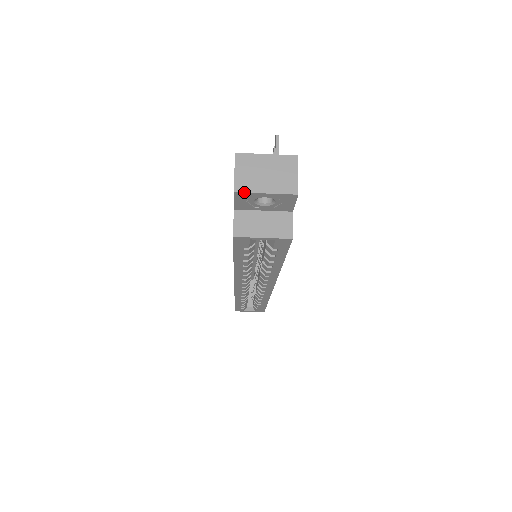
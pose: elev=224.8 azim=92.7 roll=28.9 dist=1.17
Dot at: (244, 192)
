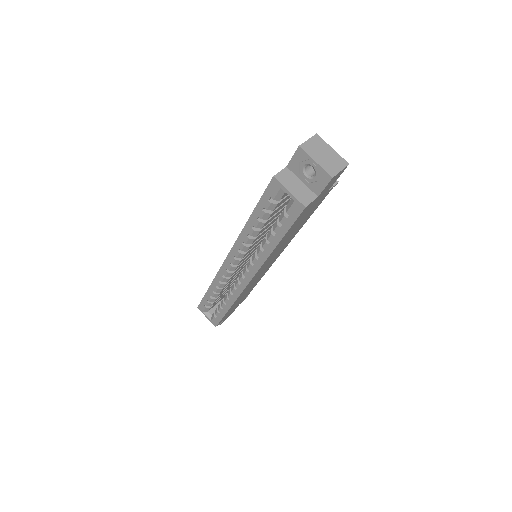
Dot at: (304, 151)
